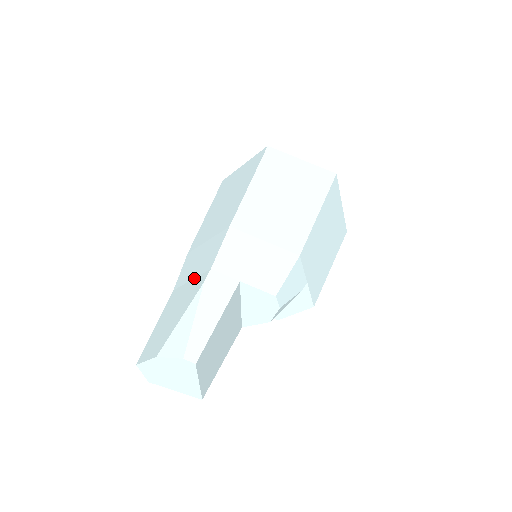
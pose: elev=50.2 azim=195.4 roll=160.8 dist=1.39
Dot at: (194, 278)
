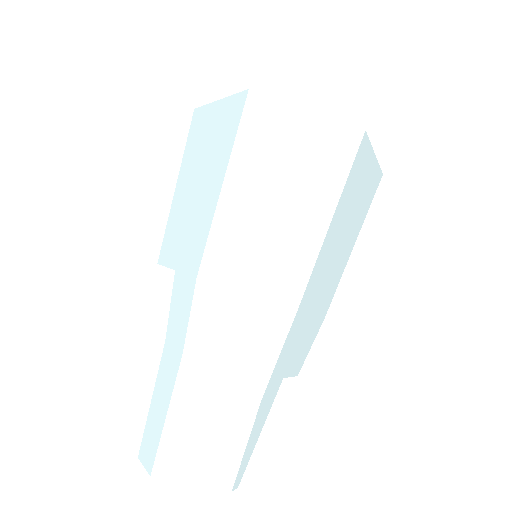
Dot at: (234, 370)
